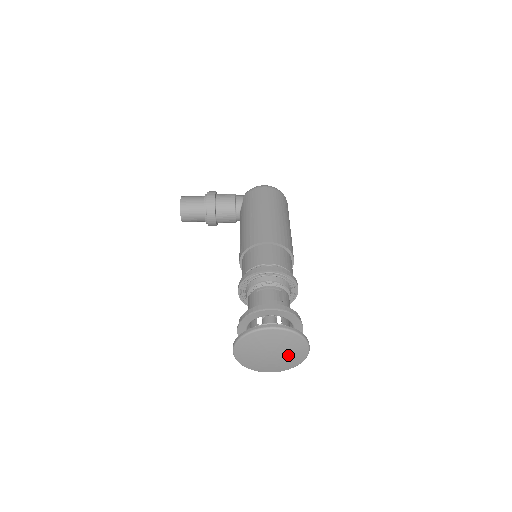
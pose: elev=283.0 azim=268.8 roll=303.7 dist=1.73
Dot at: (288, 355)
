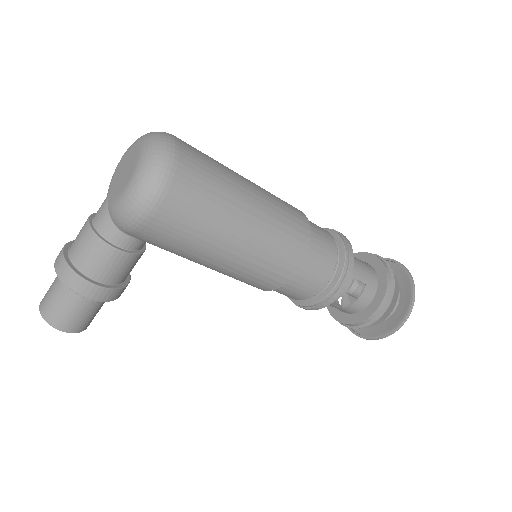
Dot at: occluded
